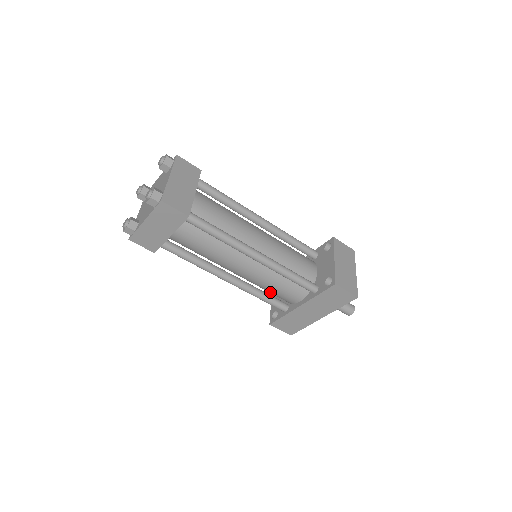
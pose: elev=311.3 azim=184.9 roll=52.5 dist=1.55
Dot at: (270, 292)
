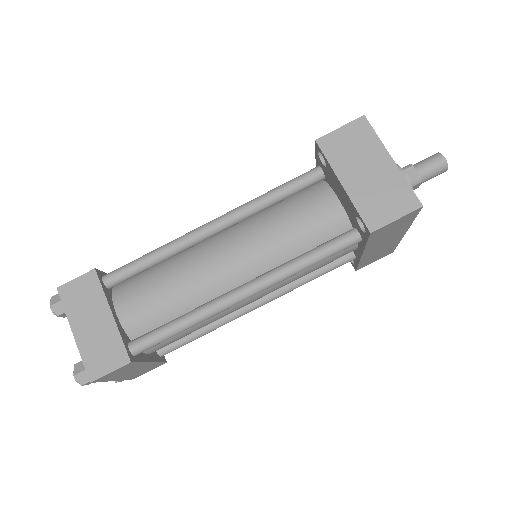
Dot at: occluded
